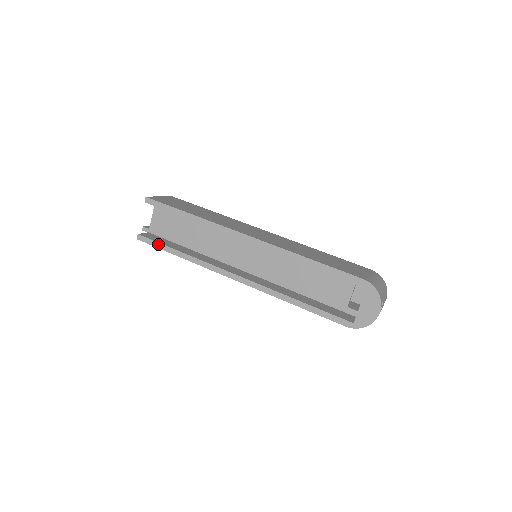
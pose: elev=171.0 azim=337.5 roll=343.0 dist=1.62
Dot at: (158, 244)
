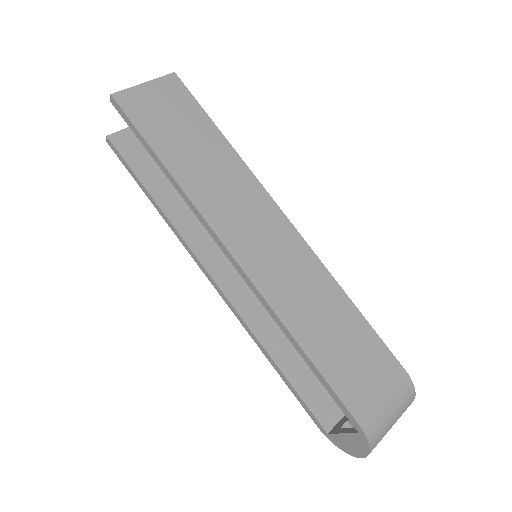
Dot at: (129, 168)
